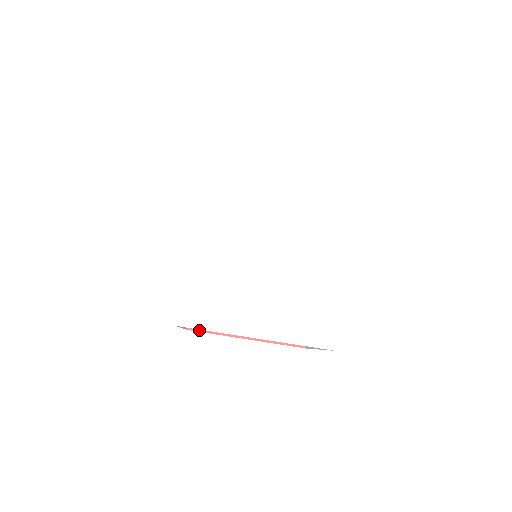
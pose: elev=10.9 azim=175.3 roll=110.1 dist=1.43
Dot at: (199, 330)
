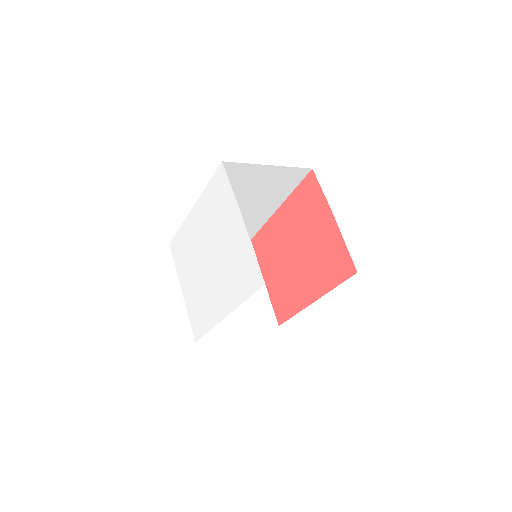
Dot at: (254, 247)
